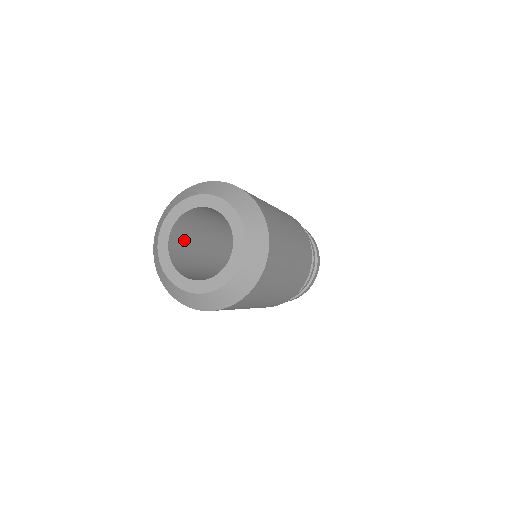
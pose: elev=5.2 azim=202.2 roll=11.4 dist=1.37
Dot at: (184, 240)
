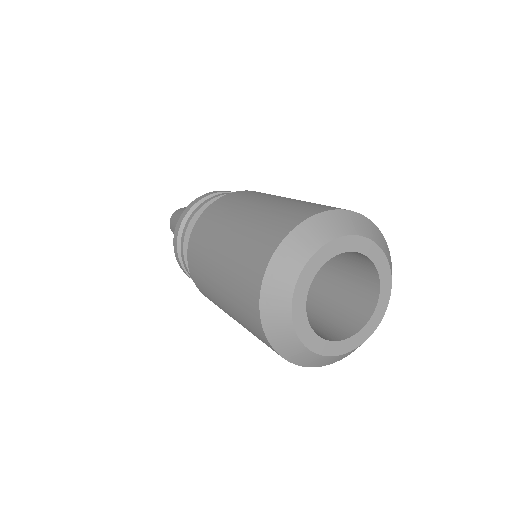
Dot at: occluded
